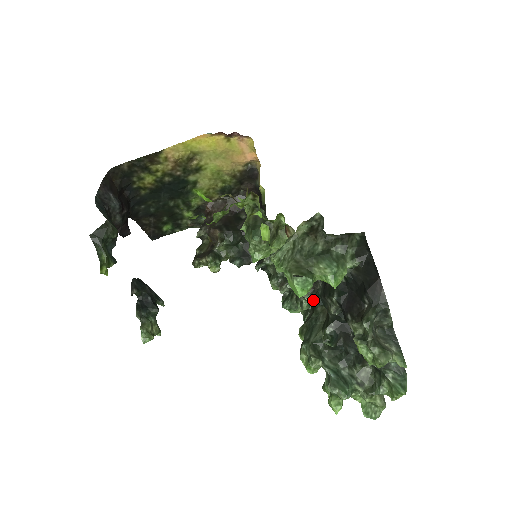
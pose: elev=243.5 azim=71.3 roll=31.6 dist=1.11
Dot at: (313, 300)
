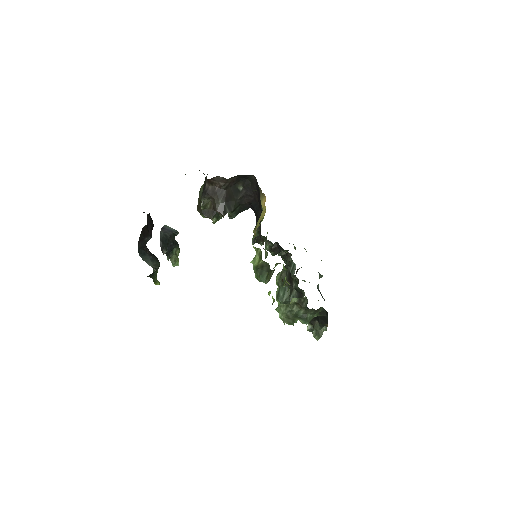
Dot at: (290, 301)
